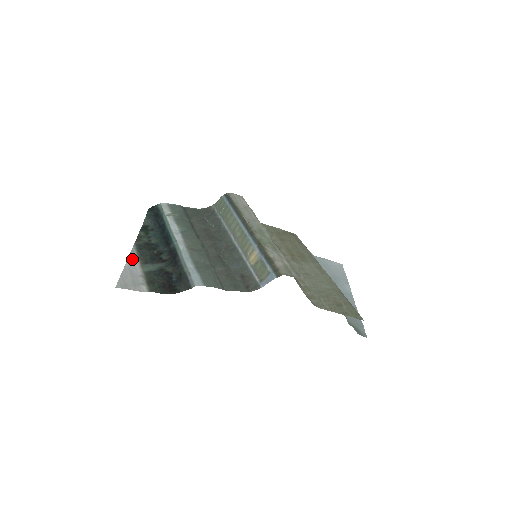
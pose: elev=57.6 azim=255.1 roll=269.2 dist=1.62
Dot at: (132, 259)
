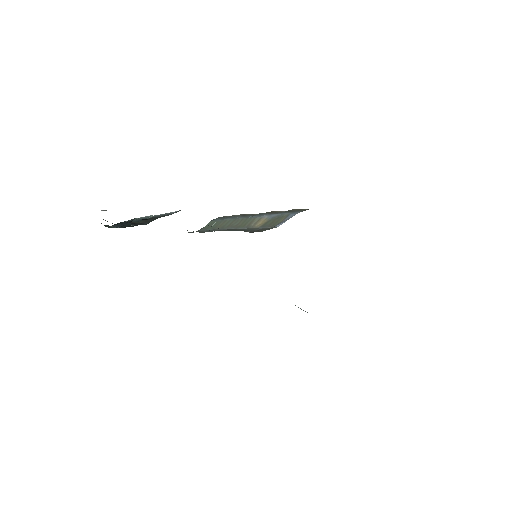
Dot at: occluded
